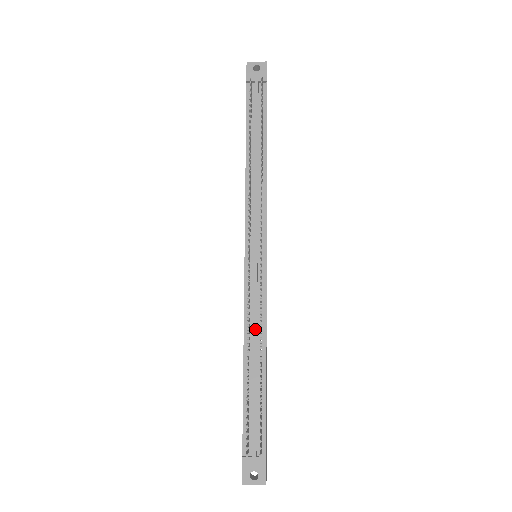
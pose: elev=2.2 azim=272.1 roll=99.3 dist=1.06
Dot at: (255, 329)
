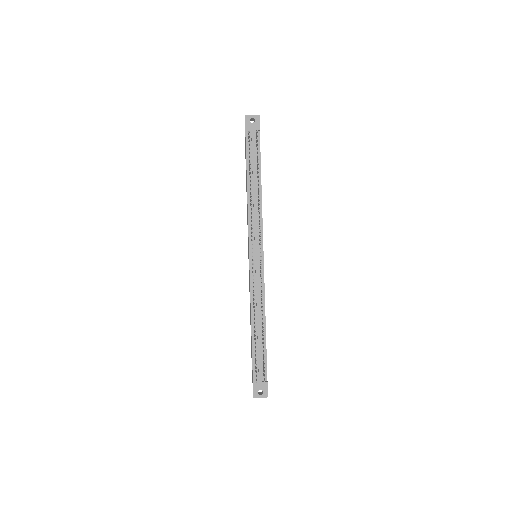
Dot at: (258, 305)
